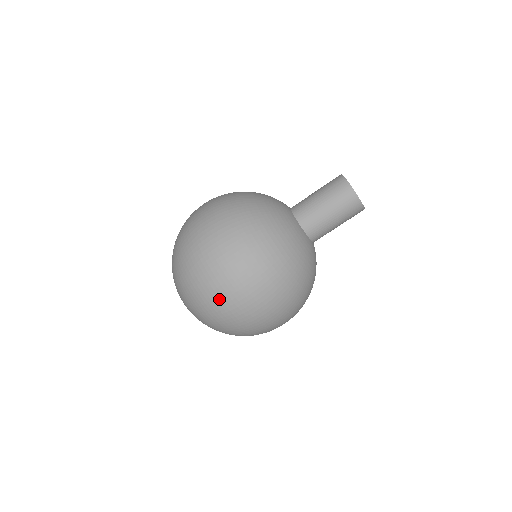
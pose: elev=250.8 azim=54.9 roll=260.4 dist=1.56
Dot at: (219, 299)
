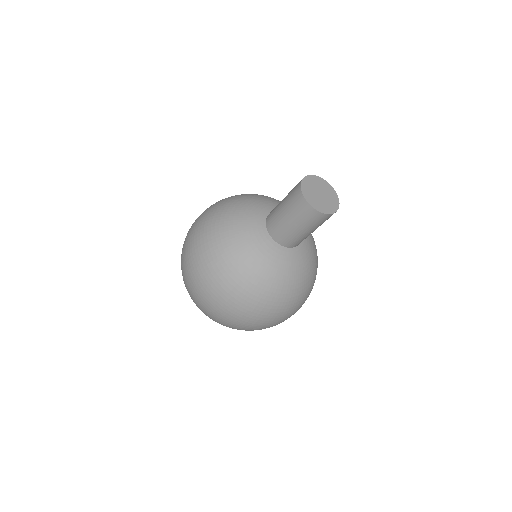
Dot at: occluded
